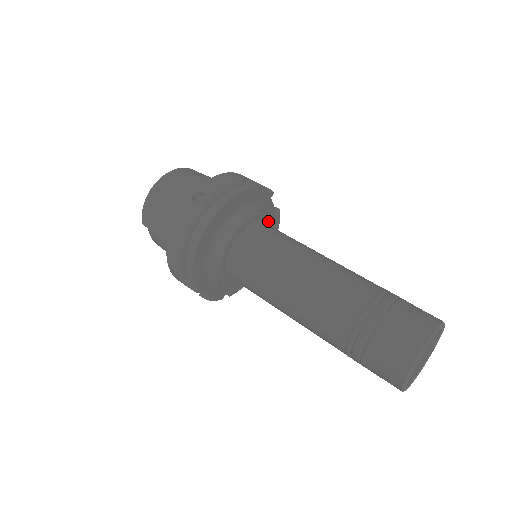
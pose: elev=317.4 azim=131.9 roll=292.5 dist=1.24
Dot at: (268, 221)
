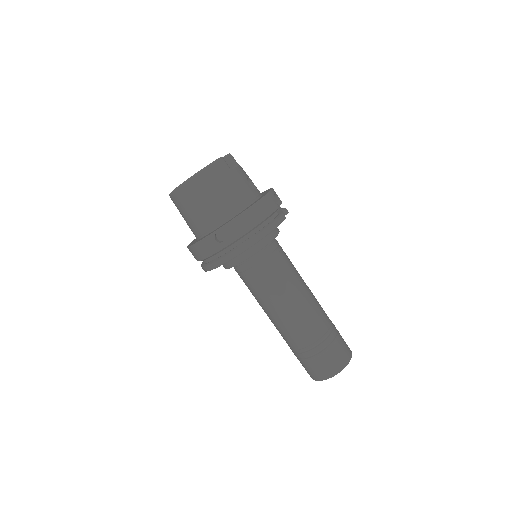
Dot at: occluded
